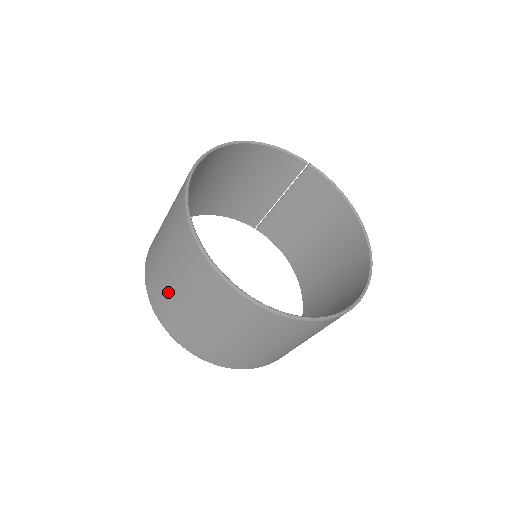
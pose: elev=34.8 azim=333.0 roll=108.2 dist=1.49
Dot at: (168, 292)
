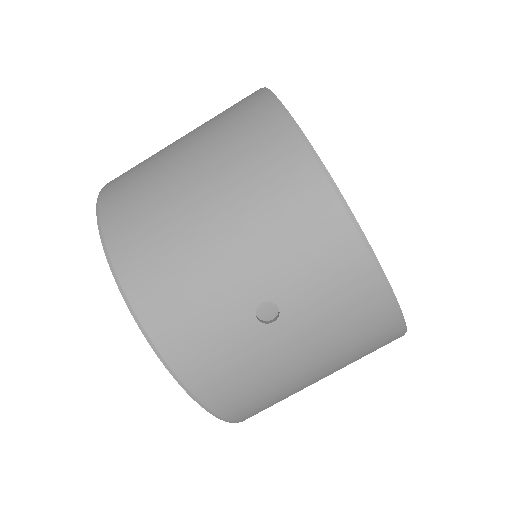
Dot at: occluded
